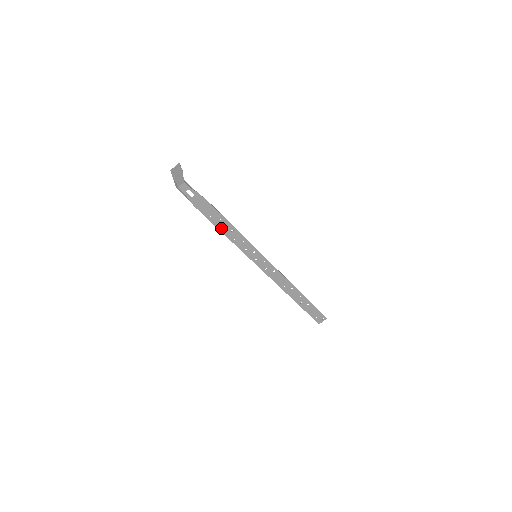
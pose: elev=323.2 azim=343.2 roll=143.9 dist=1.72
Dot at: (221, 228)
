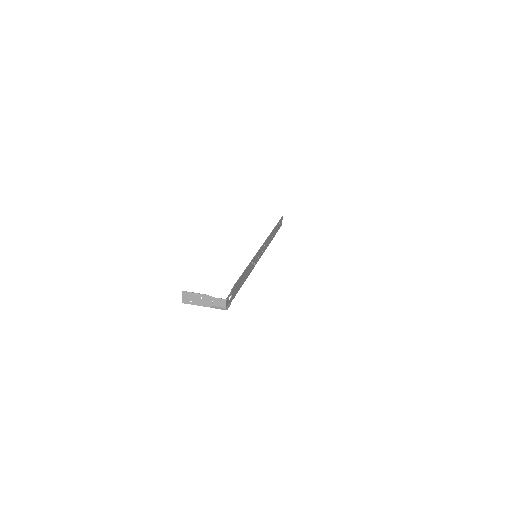
Dot at: (244, 279)
